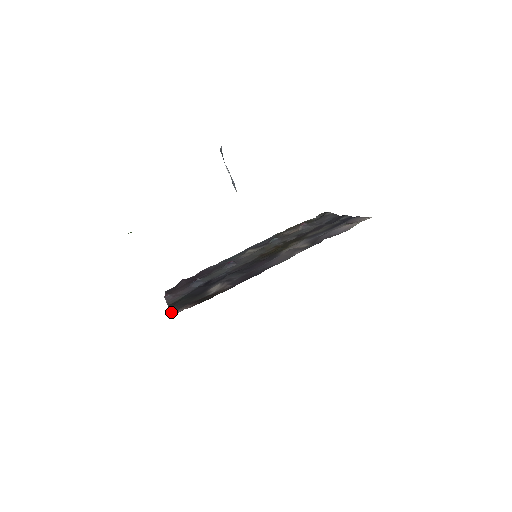
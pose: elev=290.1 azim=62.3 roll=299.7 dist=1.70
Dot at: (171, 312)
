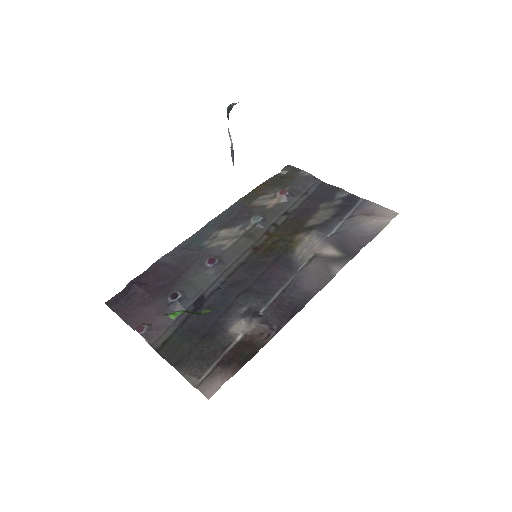
Dot at: (190, 378)
